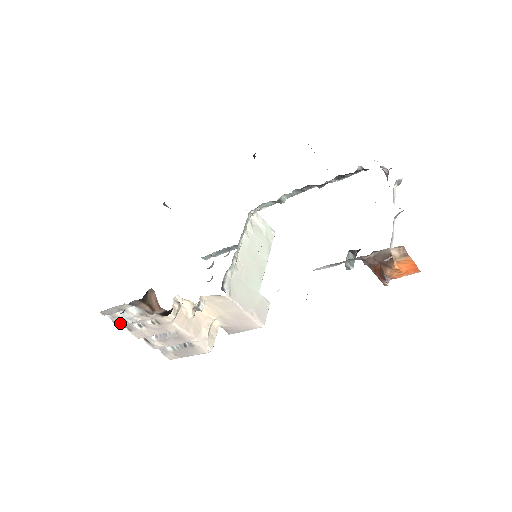
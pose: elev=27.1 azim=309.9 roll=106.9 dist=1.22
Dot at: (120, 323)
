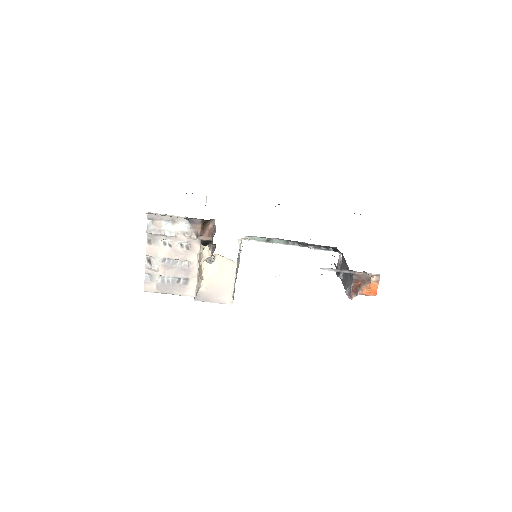
Dot at: (154, 231)
